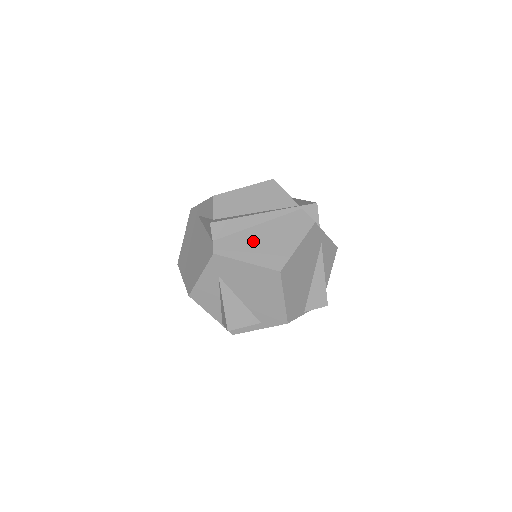
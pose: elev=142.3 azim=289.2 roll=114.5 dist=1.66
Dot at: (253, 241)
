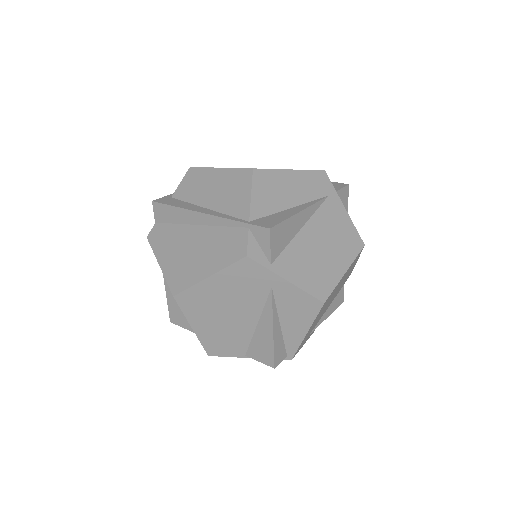
Dot at: (180, 243)
